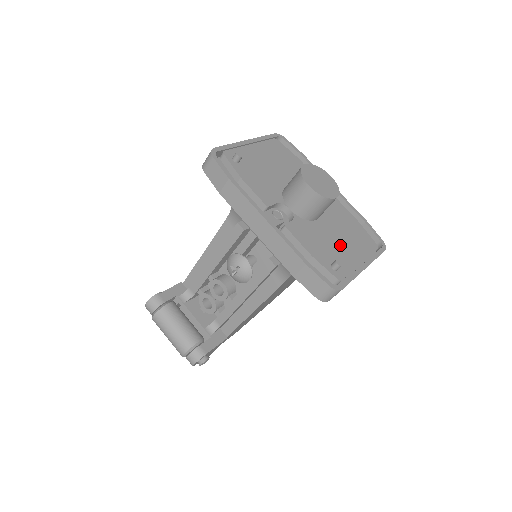
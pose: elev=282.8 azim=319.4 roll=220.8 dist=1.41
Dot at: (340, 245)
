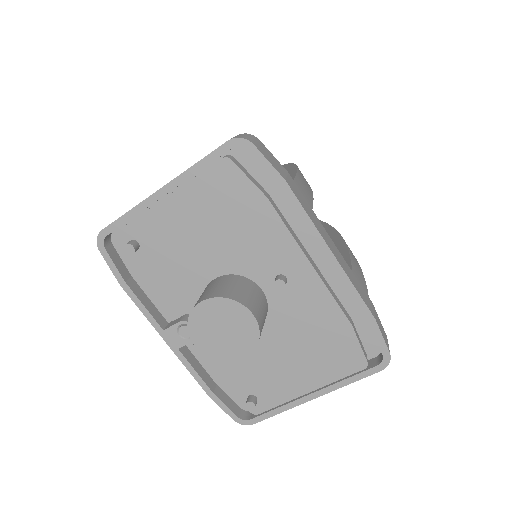
Dot at: (281, 368)
